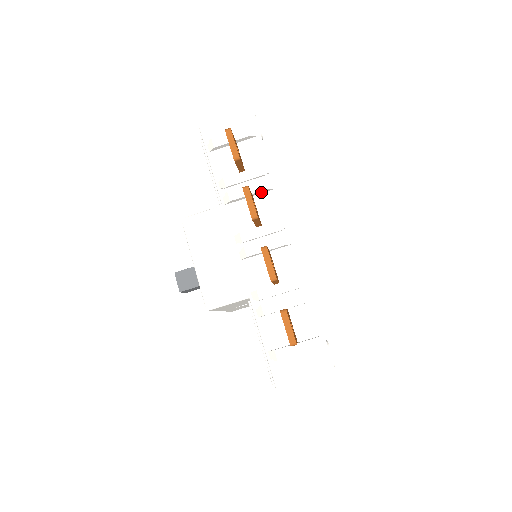
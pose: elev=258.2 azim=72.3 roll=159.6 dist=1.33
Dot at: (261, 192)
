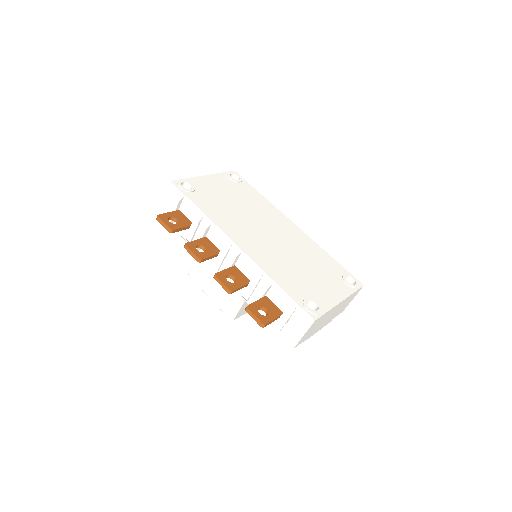
Dot at: (207, 231)
